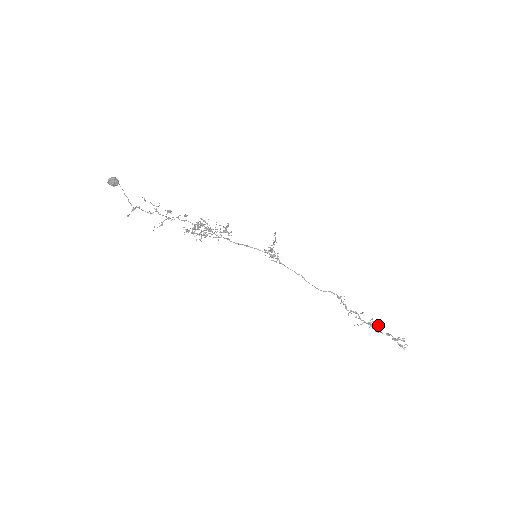
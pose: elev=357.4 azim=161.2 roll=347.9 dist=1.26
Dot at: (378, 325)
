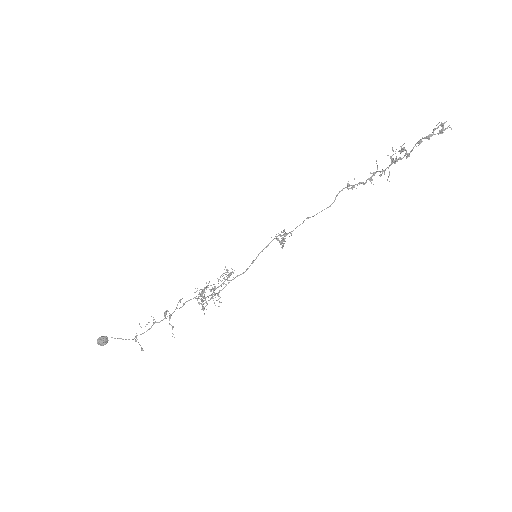
Dot at: (400, 152)
